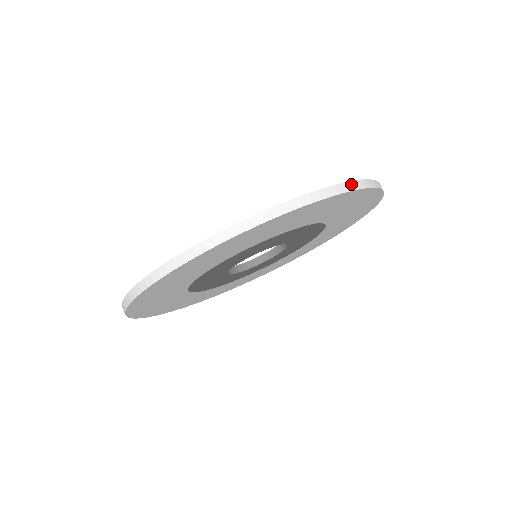
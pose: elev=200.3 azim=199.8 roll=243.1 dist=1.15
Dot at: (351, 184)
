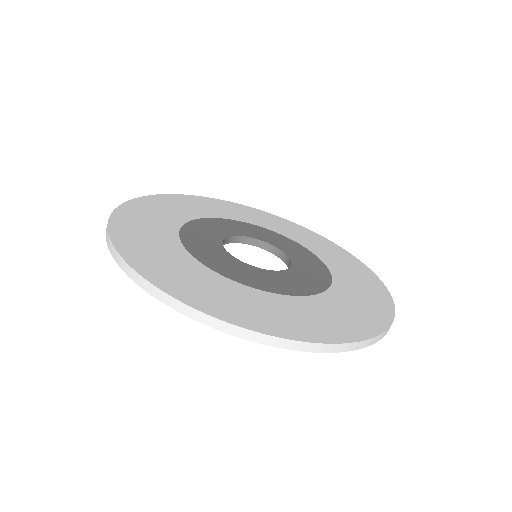
Dot at: (372, 340)
